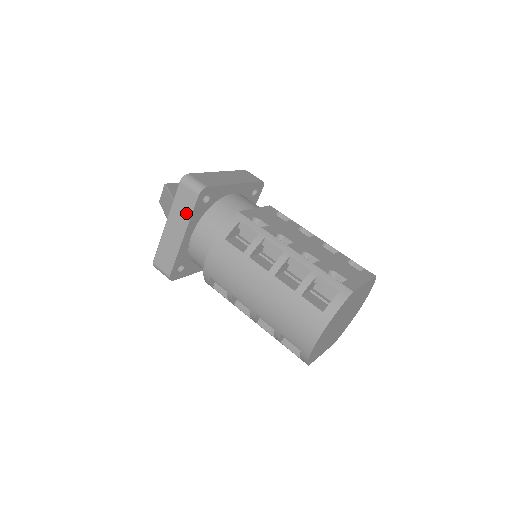
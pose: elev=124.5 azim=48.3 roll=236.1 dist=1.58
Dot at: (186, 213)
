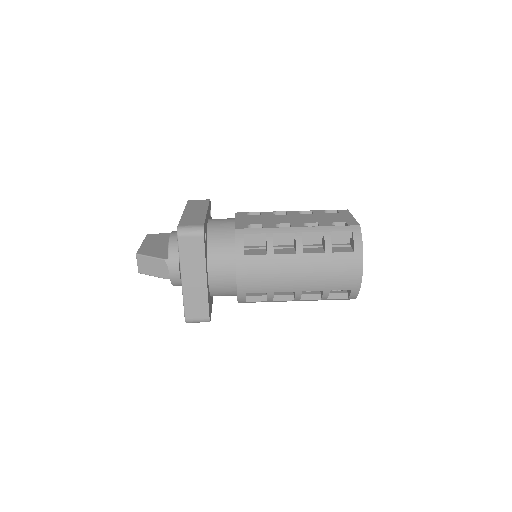
Dot at: (199, 258)
